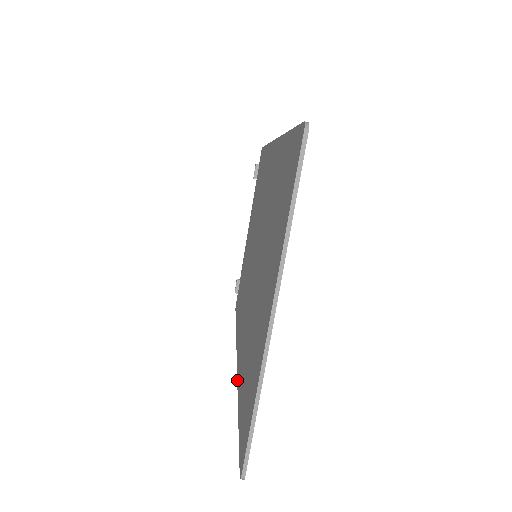
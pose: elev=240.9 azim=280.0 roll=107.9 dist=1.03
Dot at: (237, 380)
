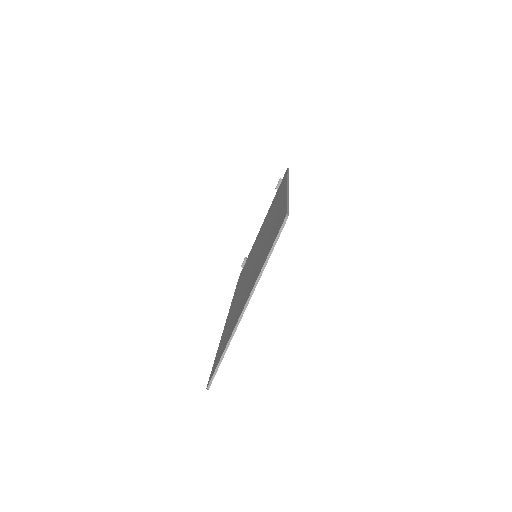
Dot at: occluded
